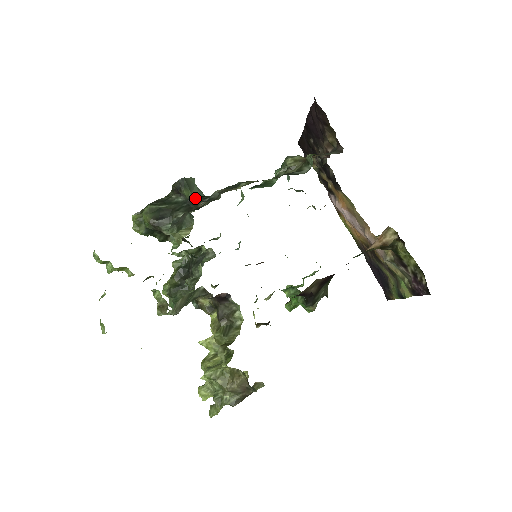
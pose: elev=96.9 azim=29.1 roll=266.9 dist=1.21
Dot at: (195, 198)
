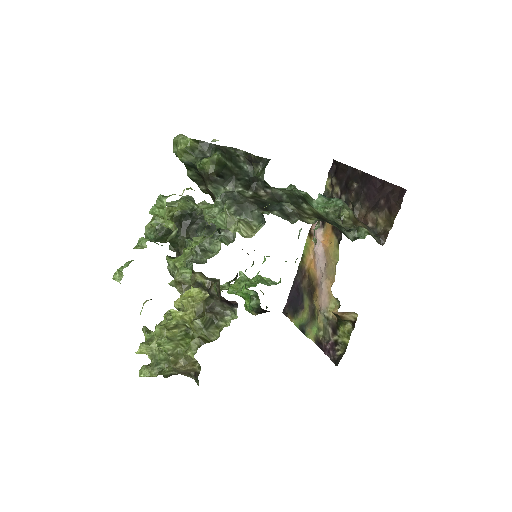
Dot at: (260, 180)
